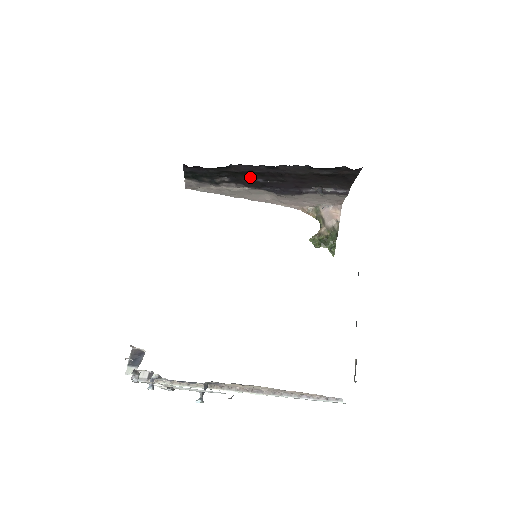
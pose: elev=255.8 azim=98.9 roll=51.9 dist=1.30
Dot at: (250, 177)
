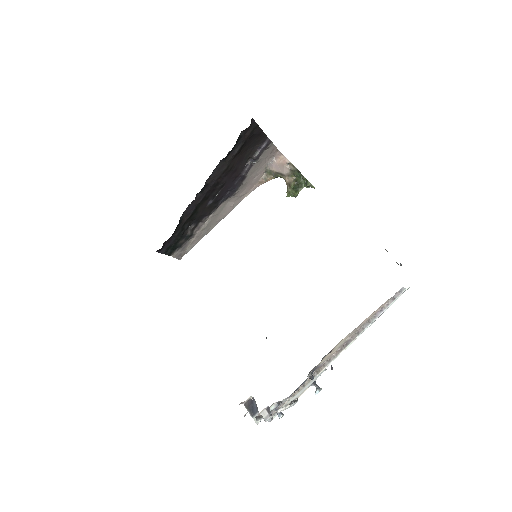
Dot at: (202, 208)
